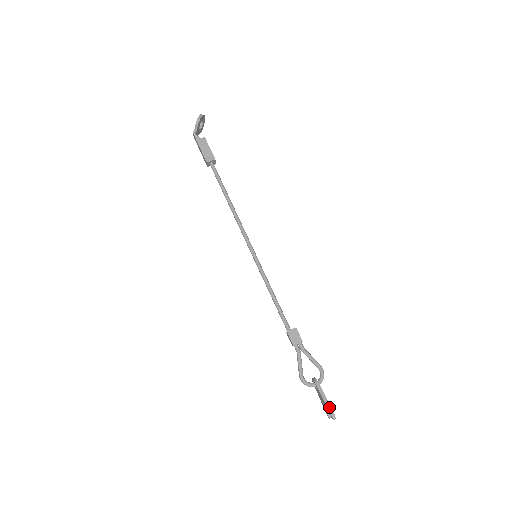
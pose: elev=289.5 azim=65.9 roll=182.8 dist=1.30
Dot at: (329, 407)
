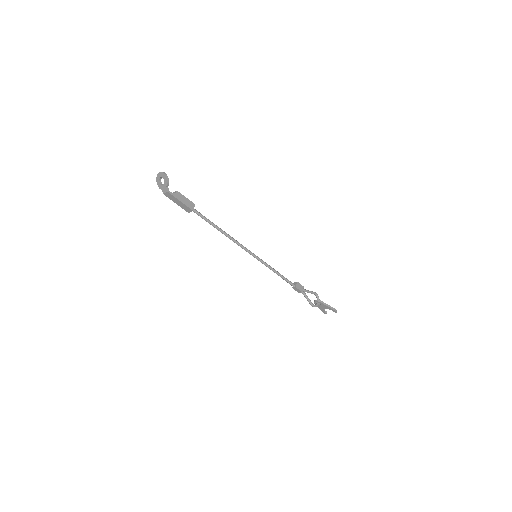
Dot at: (333, 308)
